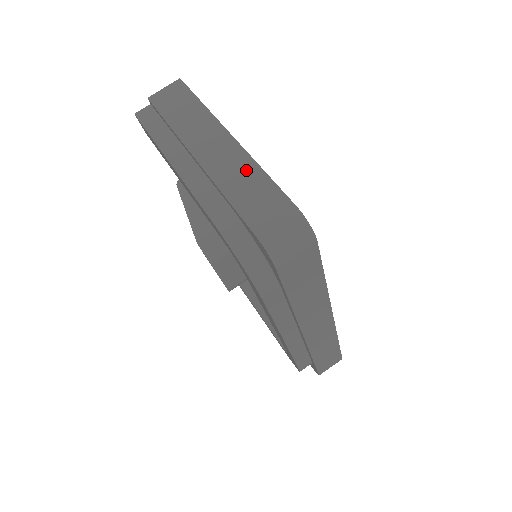
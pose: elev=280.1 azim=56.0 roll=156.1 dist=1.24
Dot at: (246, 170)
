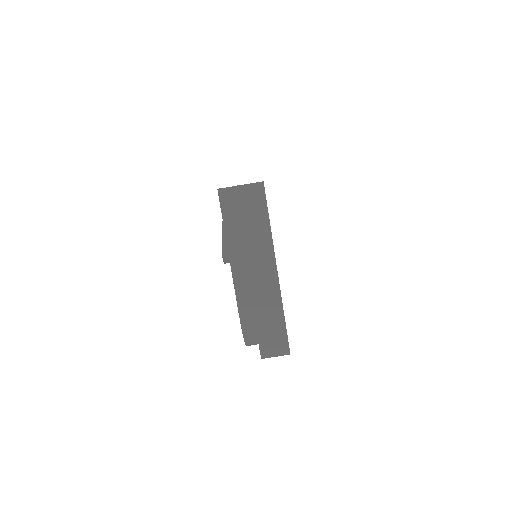
Dot at: (273, 302)
